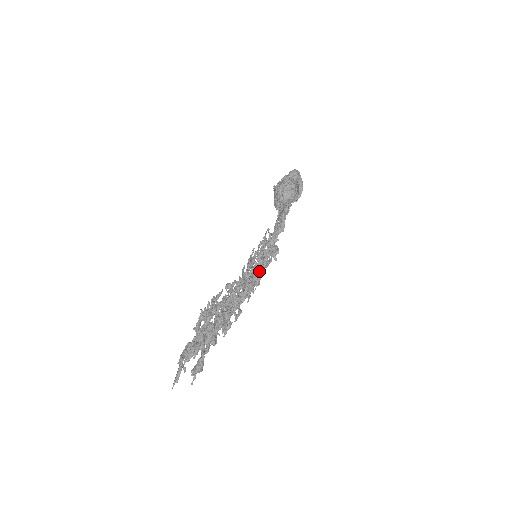
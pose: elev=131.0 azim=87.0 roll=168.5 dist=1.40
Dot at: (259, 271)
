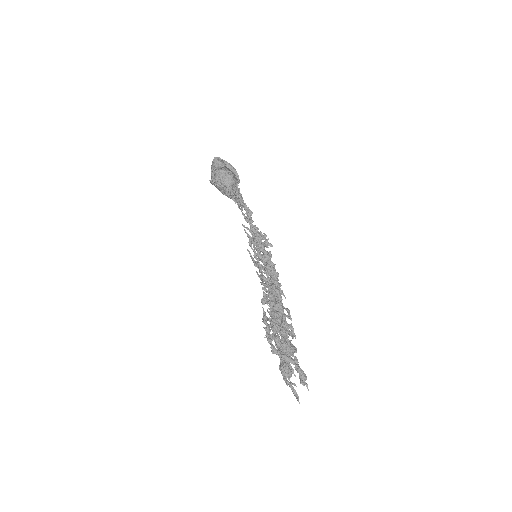
Dot at: (271, 269)
